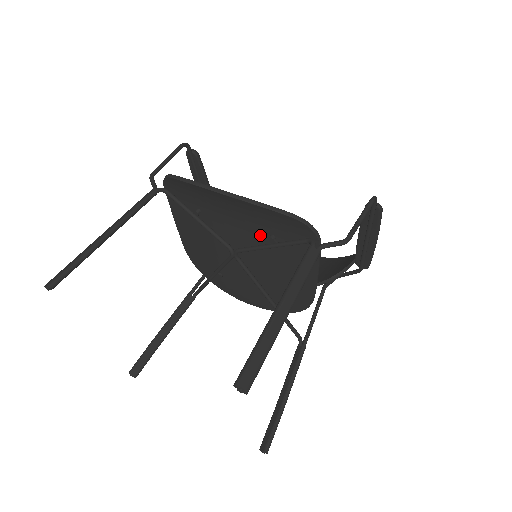
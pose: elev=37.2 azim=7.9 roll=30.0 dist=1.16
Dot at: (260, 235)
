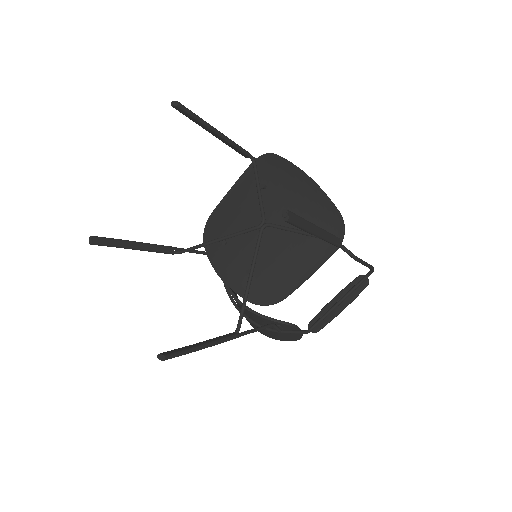
Dot at: occluded
